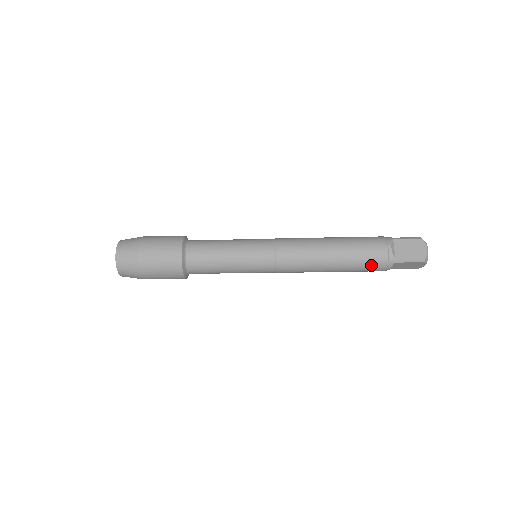
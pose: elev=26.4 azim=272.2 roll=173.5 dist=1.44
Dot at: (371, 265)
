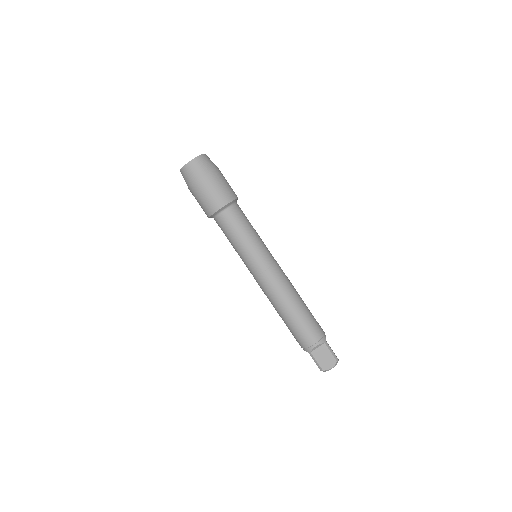
Dot at: (314, 329)
